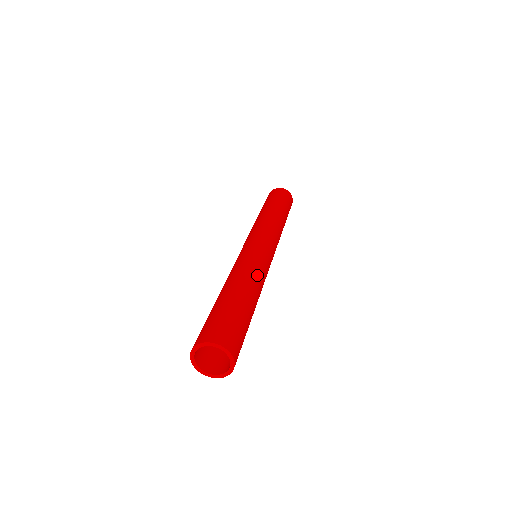
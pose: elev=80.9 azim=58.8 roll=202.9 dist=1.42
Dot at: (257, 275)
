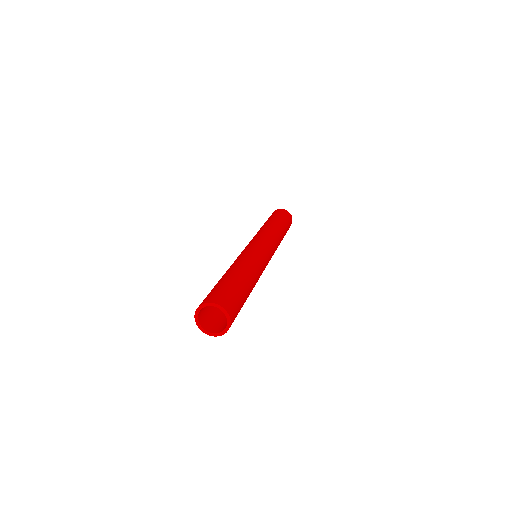
Dot at: (254, 265)
